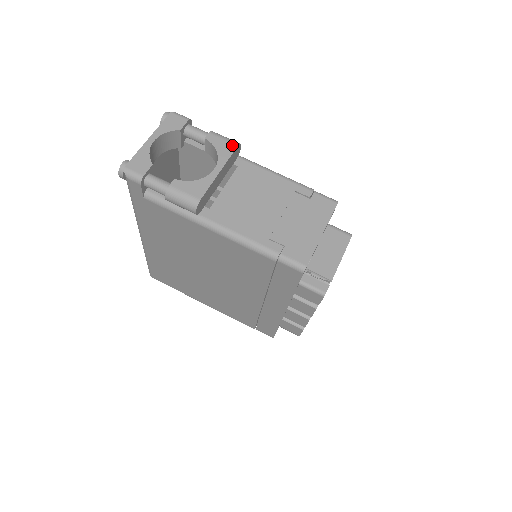
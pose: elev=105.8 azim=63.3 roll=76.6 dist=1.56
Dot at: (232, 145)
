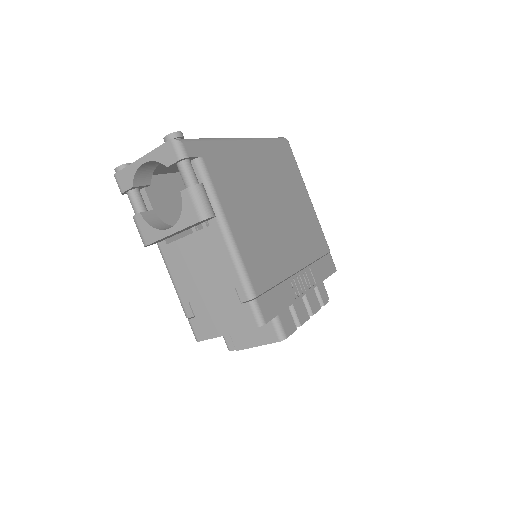
Dot at: (196, 217)
